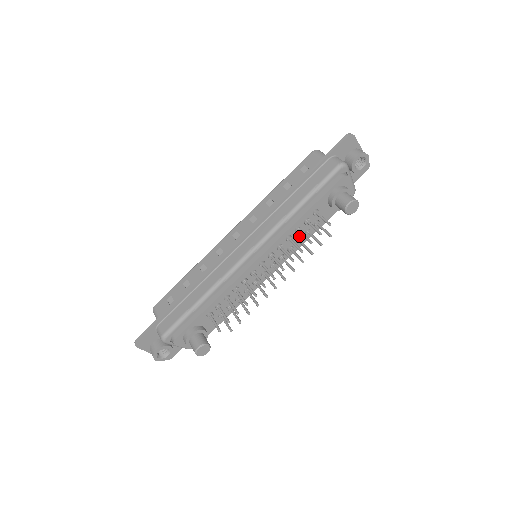
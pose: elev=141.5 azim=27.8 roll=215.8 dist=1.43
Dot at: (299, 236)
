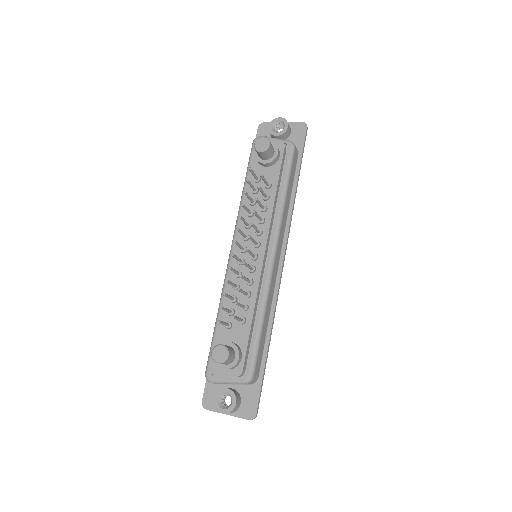
Dot at: occluded
